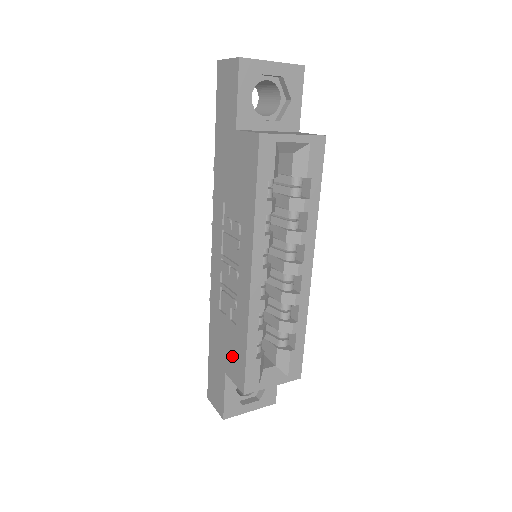
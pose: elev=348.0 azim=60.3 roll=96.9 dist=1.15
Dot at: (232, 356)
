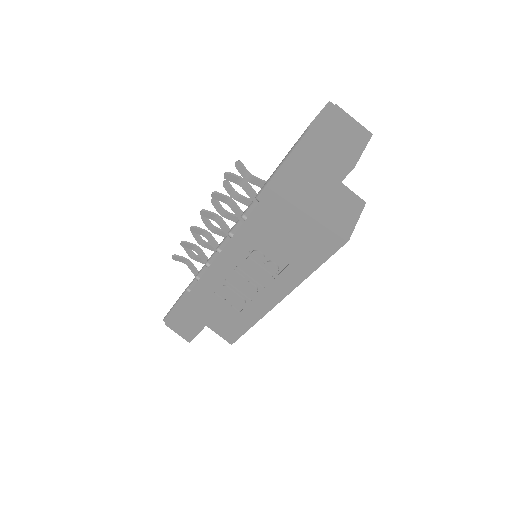
Dot at: (224, 323)
